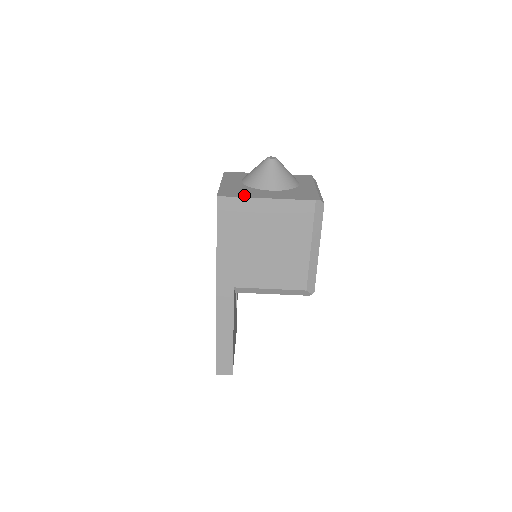
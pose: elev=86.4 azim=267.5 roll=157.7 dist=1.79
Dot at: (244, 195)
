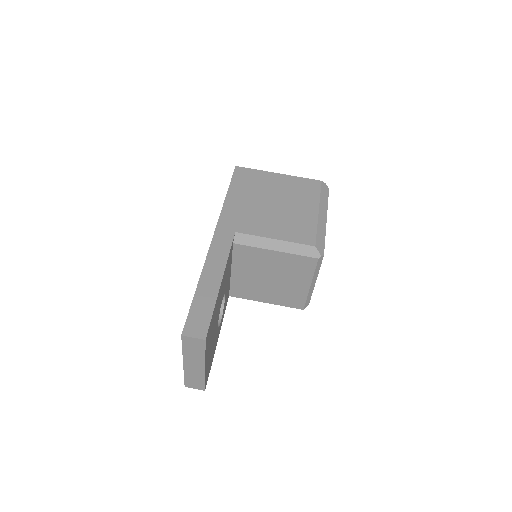
Dot at: occluded
